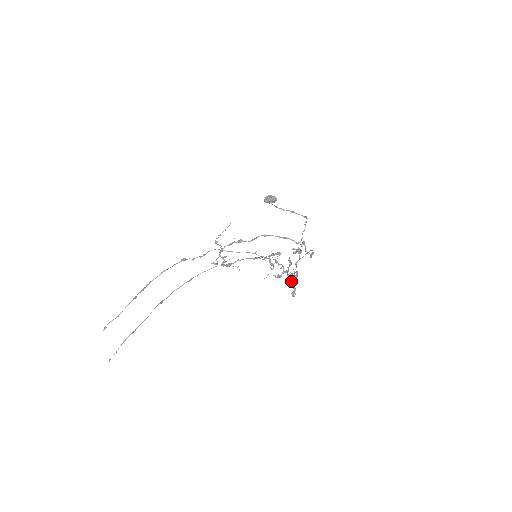
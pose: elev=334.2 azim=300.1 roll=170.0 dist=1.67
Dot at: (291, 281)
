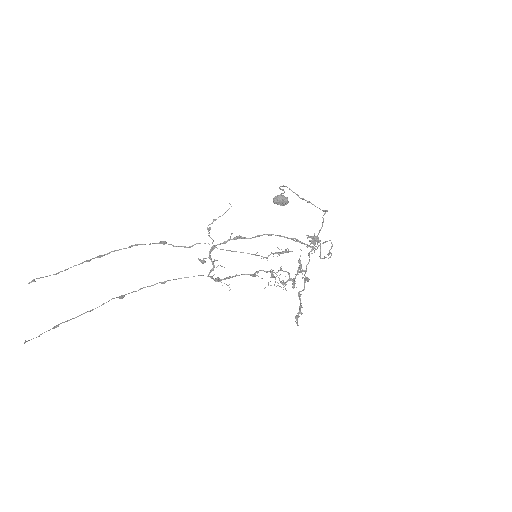
Dot at: (298, 292)
